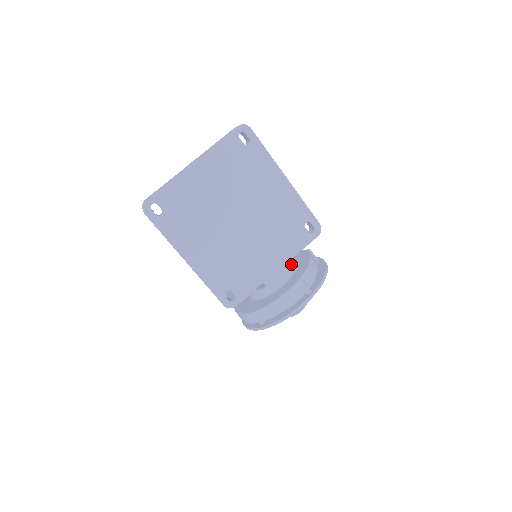
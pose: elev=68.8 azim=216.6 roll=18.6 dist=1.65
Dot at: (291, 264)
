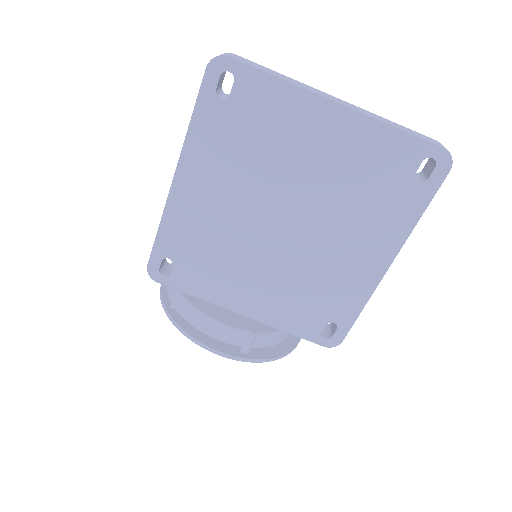
Dot at: occluded
